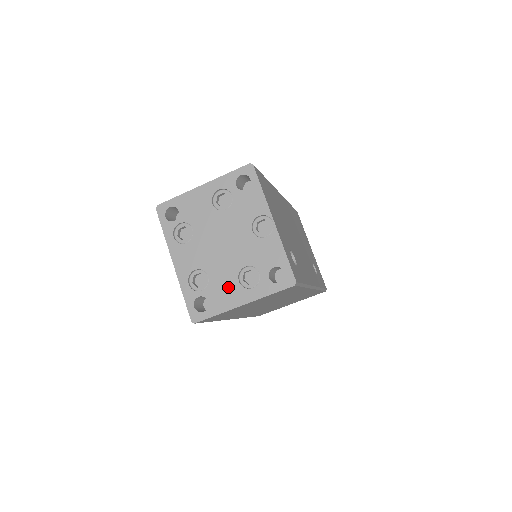
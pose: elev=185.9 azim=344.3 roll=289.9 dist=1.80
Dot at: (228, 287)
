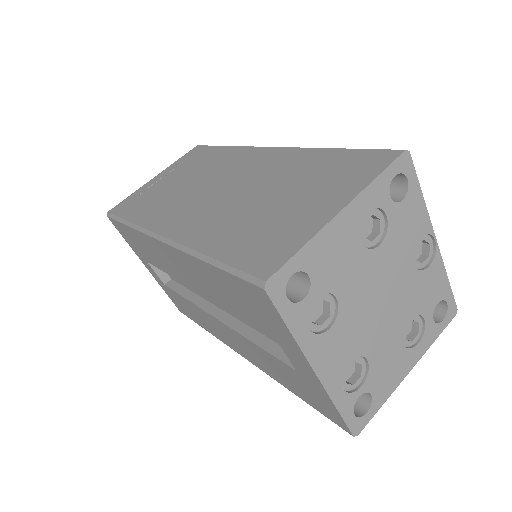
Dot at: (393, 360)
